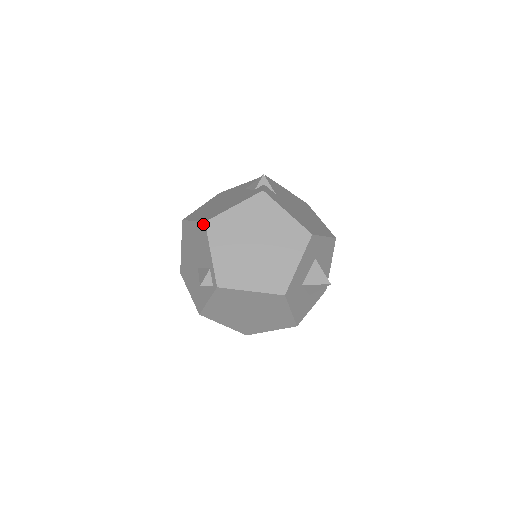
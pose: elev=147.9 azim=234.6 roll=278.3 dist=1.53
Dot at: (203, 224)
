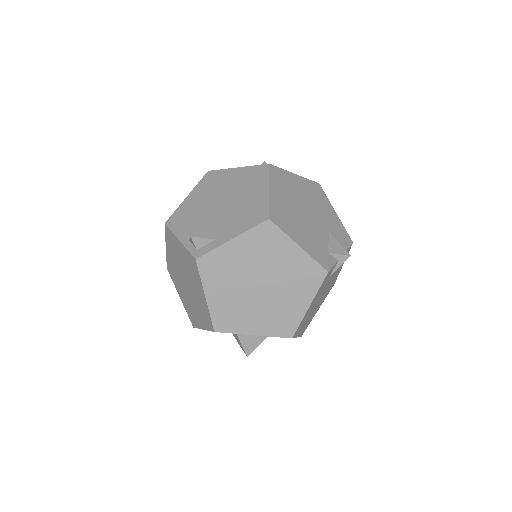
Dot at: (266, 215)
